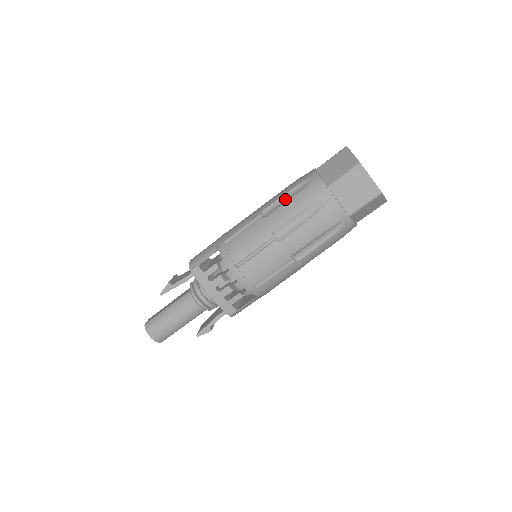
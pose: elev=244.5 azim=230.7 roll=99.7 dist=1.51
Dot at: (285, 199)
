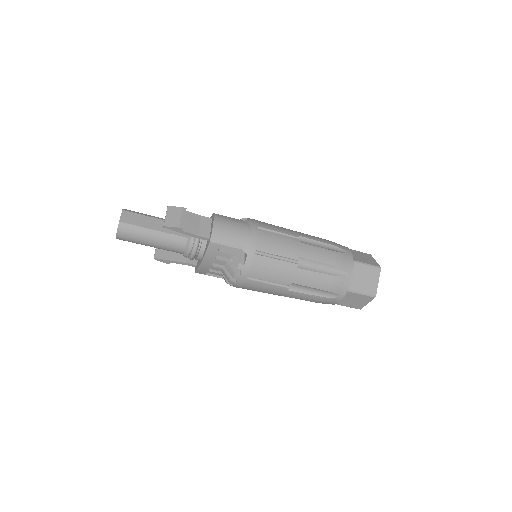
Dot at: (321, 267)
